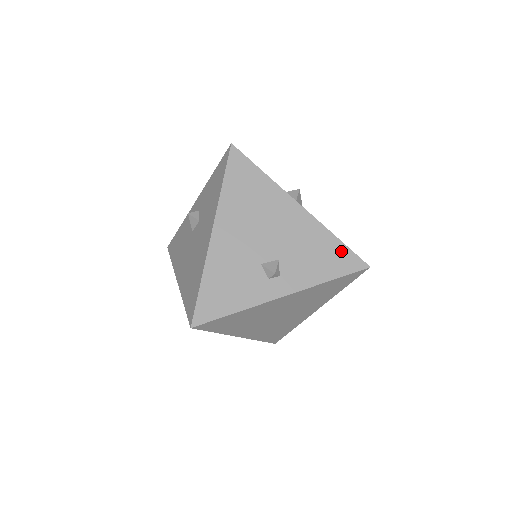
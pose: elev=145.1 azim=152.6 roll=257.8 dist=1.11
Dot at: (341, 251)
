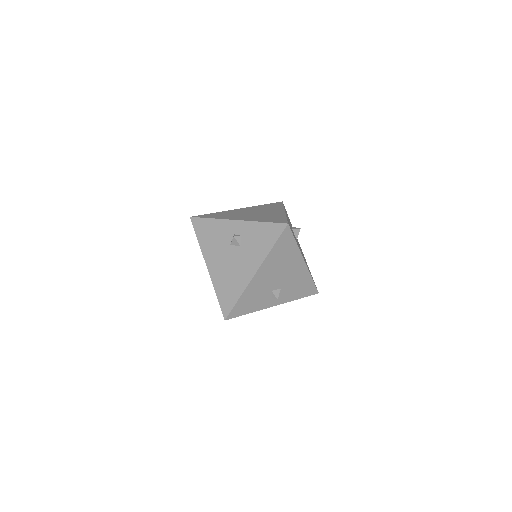
Dot at: (311, 285)
